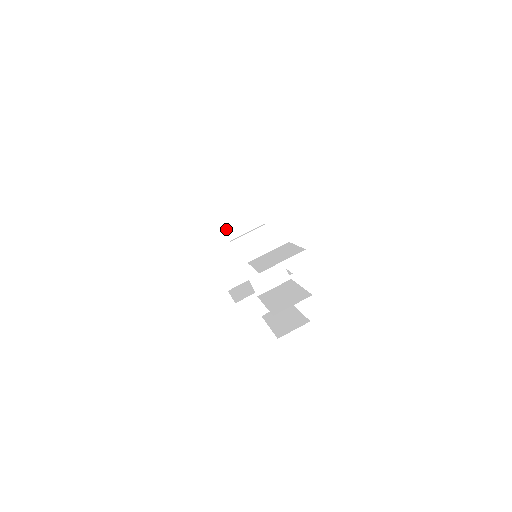
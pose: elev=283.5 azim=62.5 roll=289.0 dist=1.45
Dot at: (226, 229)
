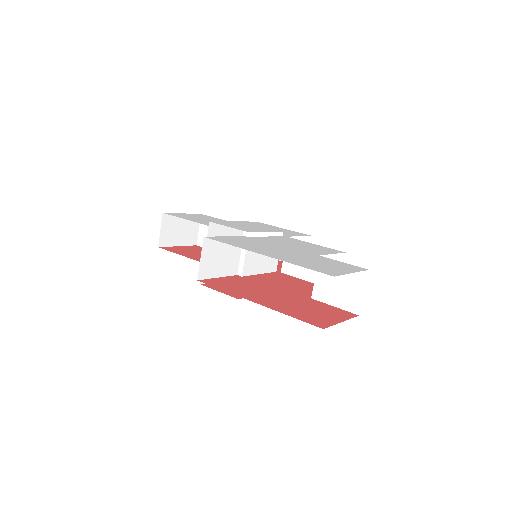
Dot at: (229, 274)
